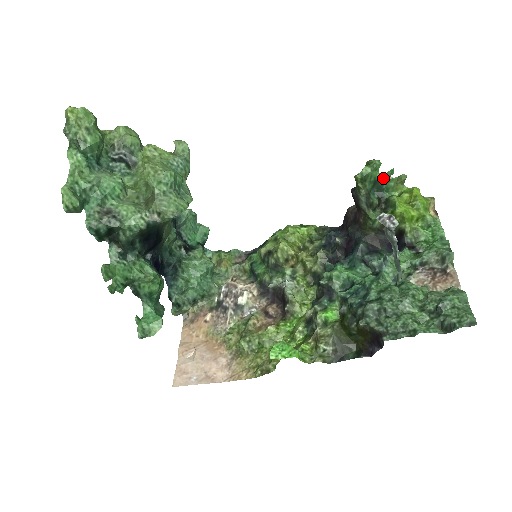
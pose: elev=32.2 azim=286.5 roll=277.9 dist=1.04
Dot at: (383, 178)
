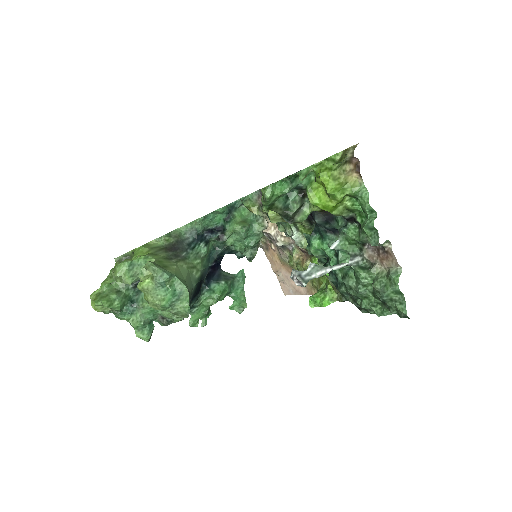
Dot at: (285, 193)
